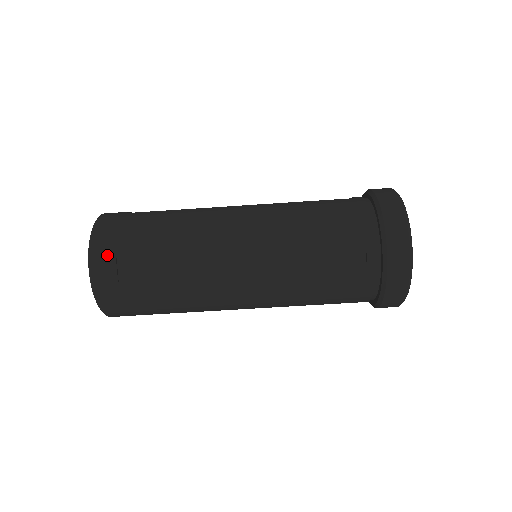
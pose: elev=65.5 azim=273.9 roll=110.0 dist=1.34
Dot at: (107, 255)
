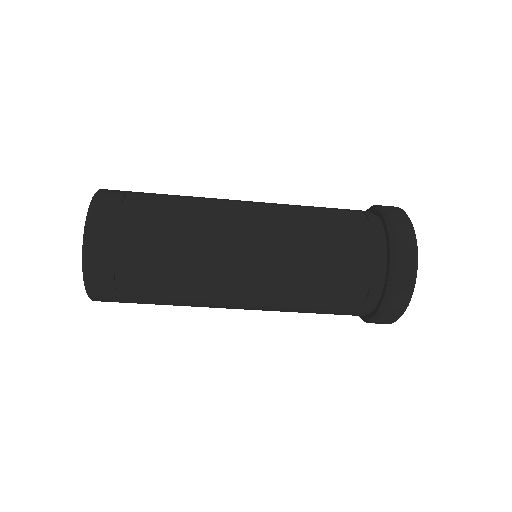
Dot at: (104, 266)
